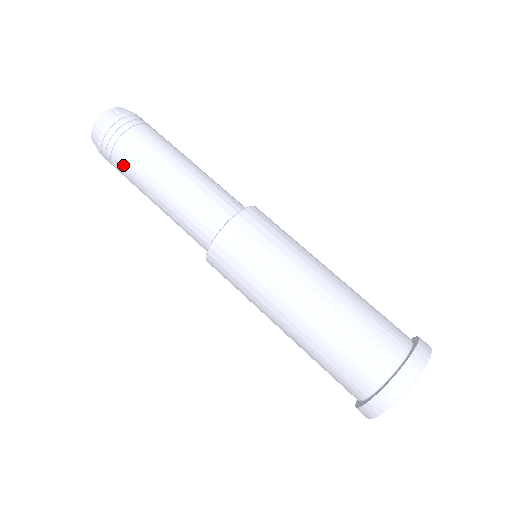
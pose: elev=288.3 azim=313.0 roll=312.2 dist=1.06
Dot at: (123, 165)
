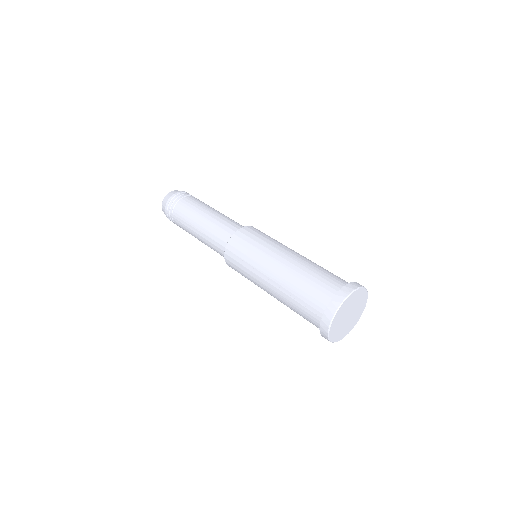
Dot at: (180, 226)
